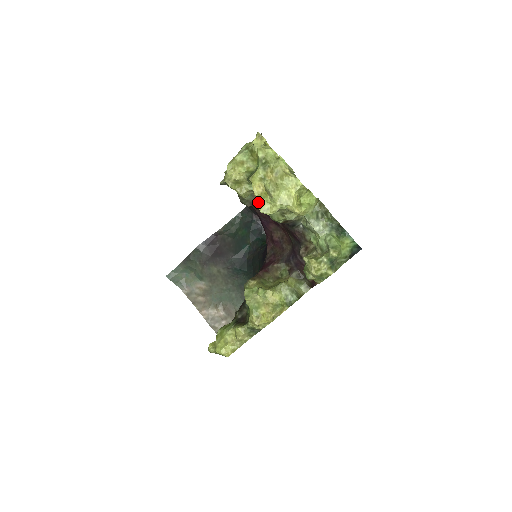
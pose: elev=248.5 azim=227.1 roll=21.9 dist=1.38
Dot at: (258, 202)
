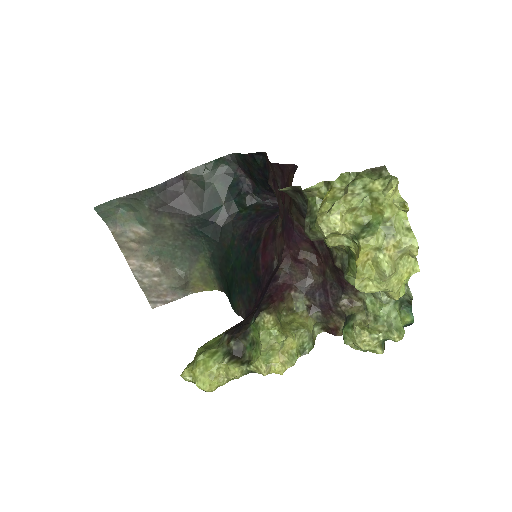
Dot at: occluded
